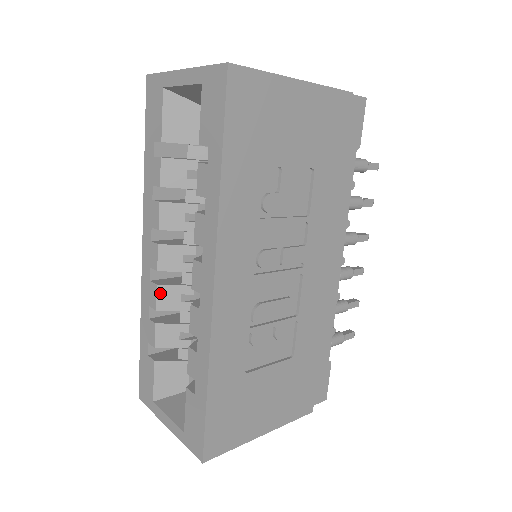
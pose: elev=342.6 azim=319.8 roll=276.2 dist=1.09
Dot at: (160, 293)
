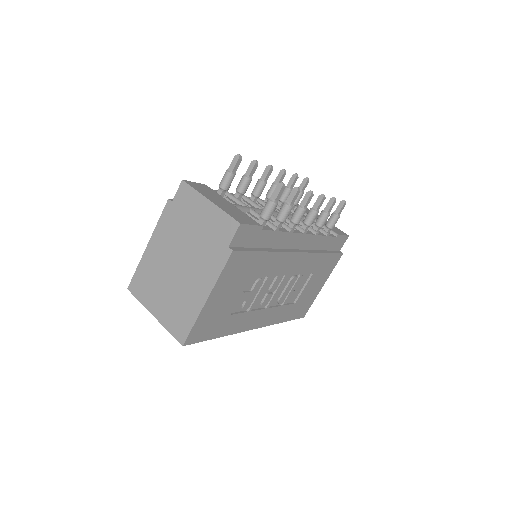
Dot at: occluded
